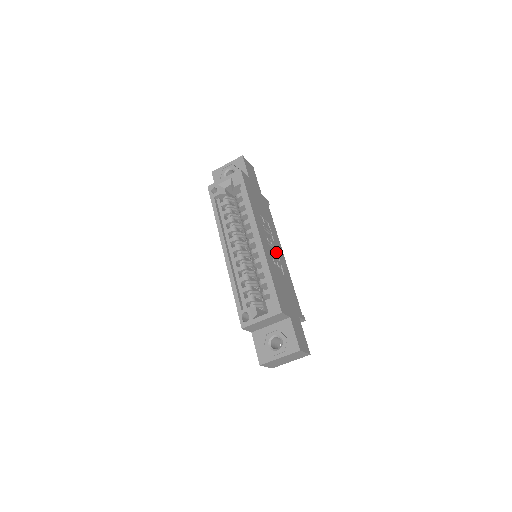
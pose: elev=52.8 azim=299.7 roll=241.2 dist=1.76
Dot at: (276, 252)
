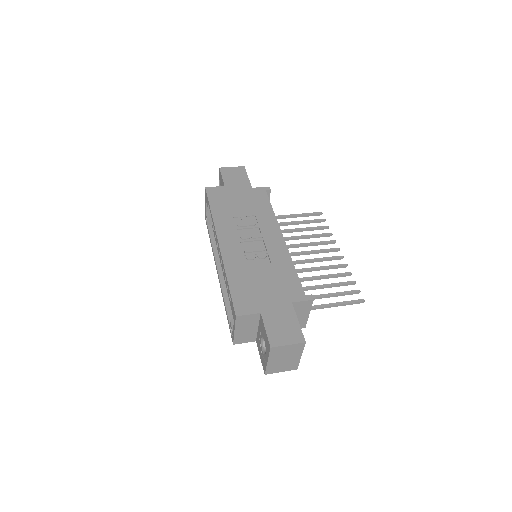
Dot at: (263, 243)
